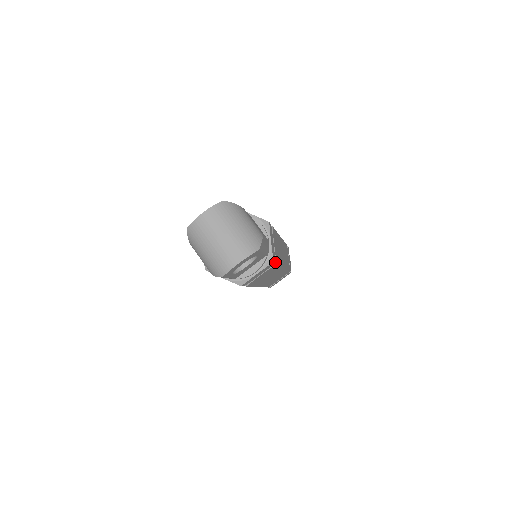
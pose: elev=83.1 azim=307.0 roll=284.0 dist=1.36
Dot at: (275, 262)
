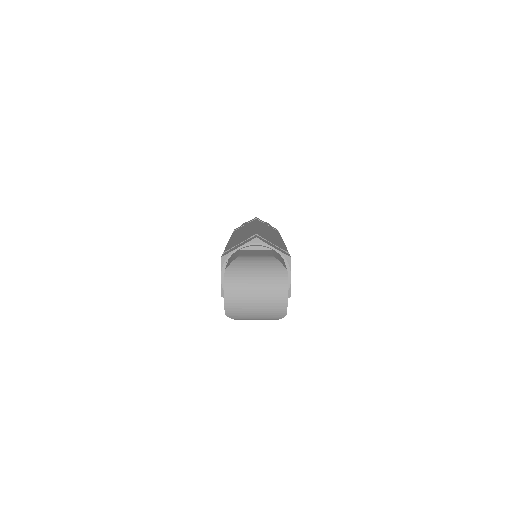
Dot at: occluded
